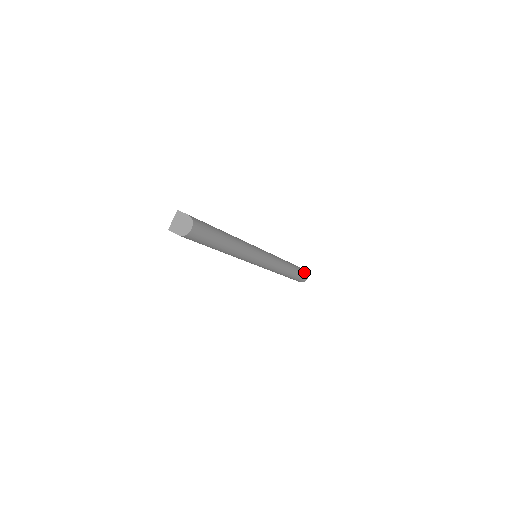
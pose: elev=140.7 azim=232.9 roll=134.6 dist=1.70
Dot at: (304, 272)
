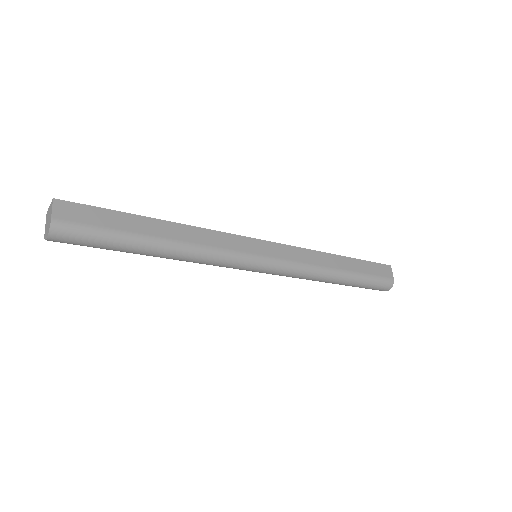
Dot at: (380, 284)
